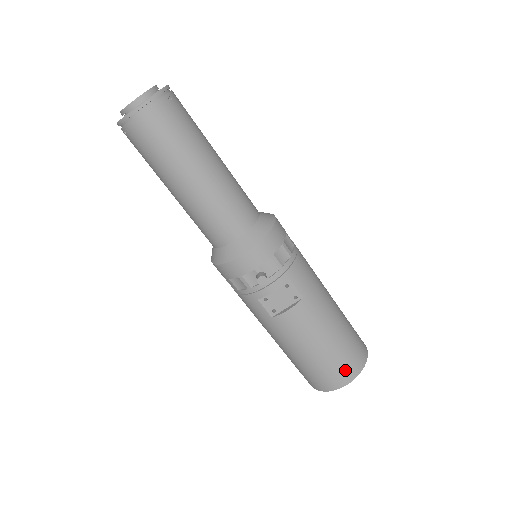
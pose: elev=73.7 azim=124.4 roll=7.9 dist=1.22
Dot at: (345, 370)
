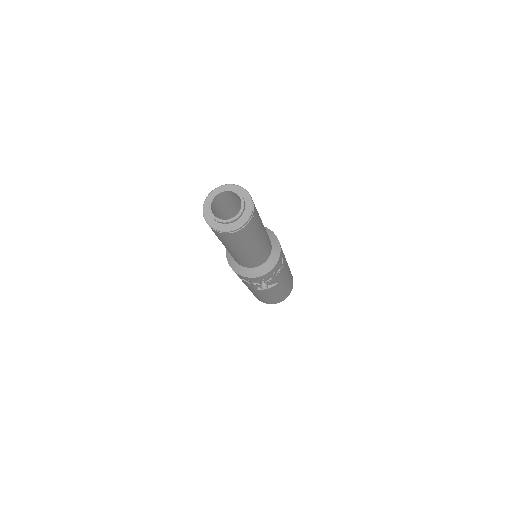
Dot at: (281, 299)
